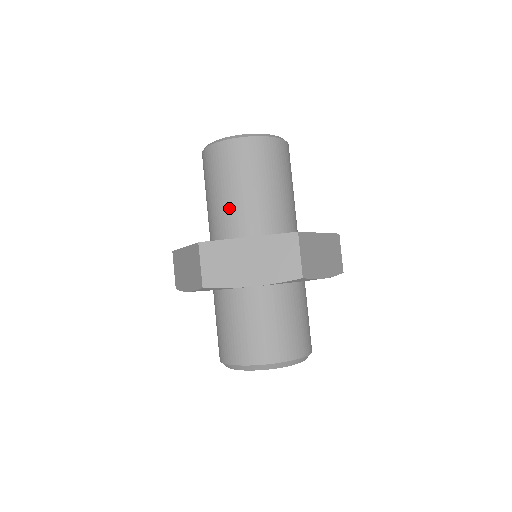
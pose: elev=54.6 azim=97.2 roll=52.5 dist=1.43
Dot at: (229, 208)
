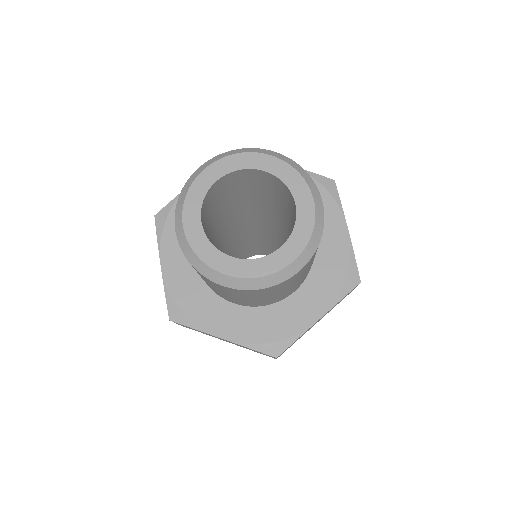
Dot at: occluded
